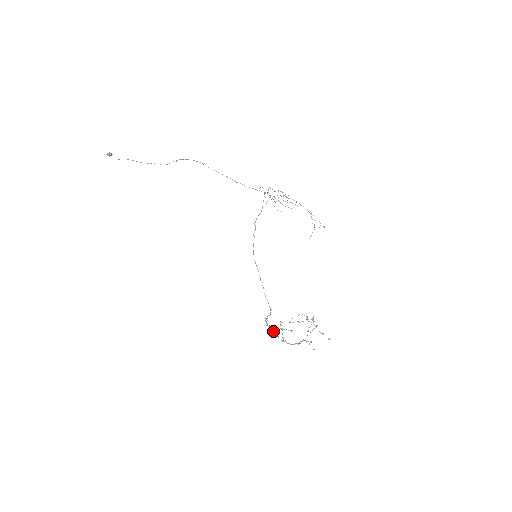
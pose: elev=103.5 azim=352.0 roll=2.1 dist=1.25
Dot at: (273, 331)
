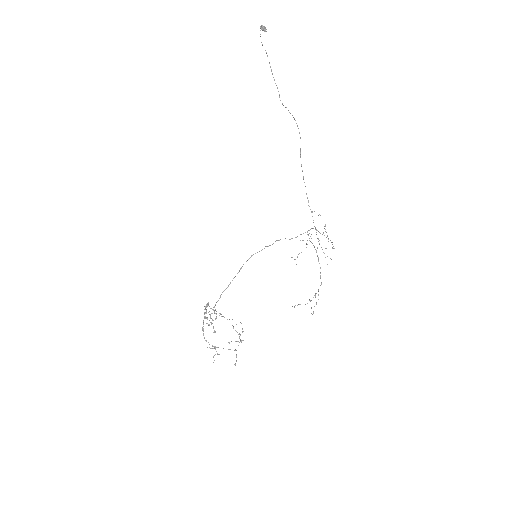
Dot at: occluded
